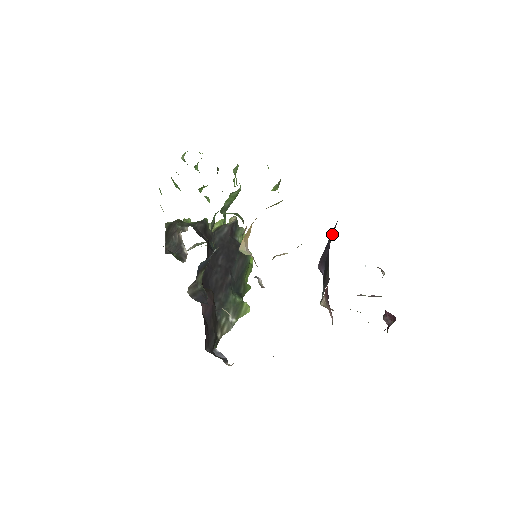
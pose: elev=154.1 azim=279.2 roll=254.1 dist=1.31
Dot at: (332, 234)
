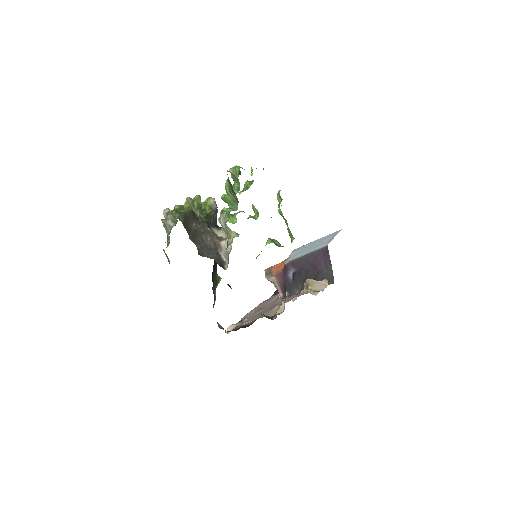
Dot at: (314, 255)
